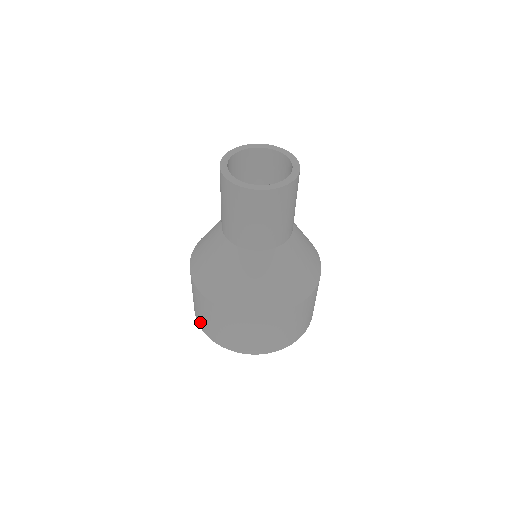
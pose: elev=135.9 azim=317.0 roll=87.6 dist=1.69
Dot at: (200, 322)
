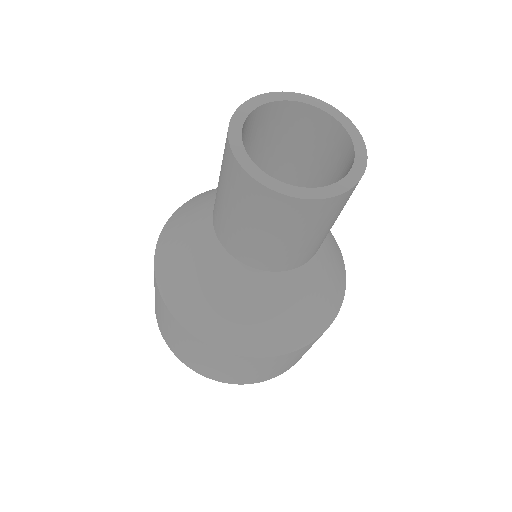
Dot at: (201, 370)
